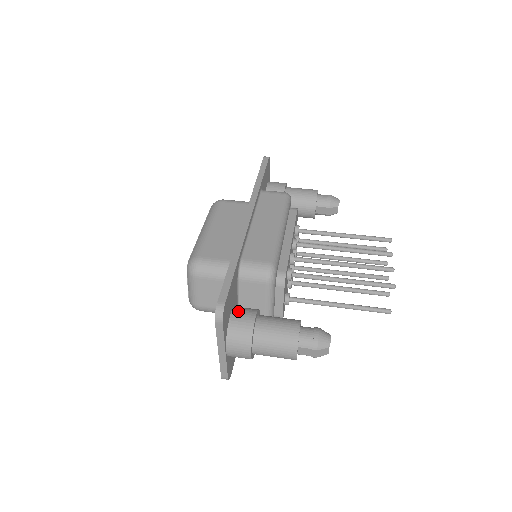
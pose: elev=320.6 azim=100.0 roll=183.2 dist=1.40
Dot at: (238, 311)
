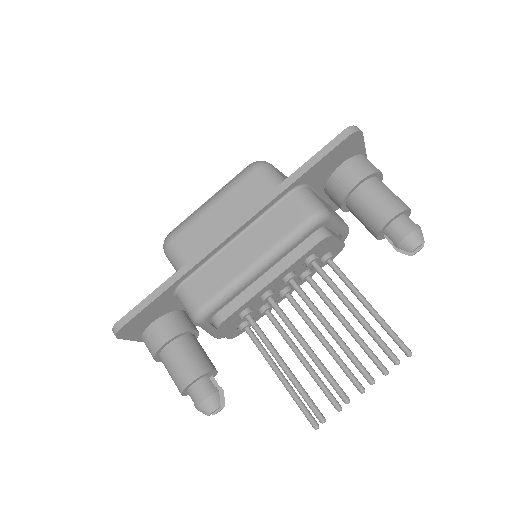
Dot at: (160, 324)
